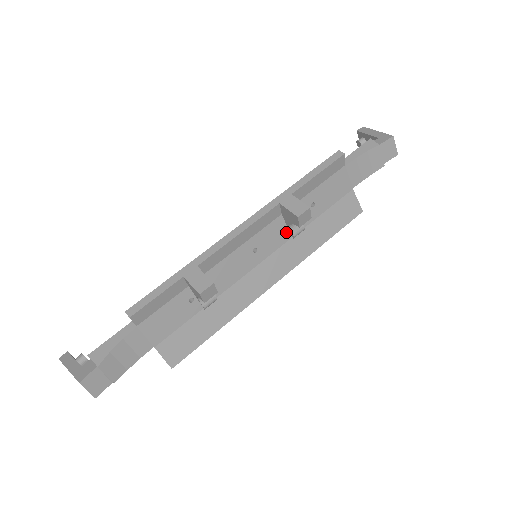
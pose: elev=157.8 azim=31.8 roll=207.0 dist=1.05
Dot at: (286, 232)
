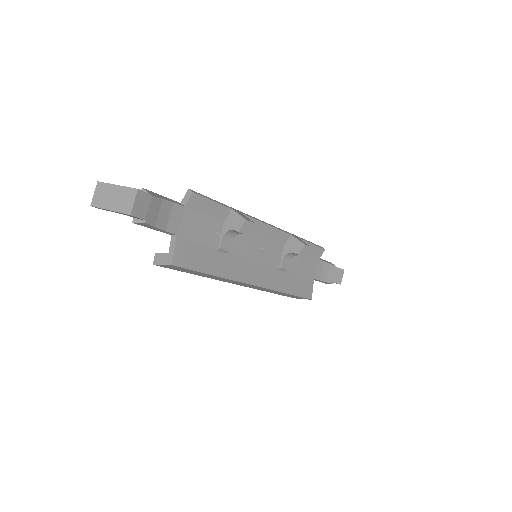
Dot at: (278, 260)
